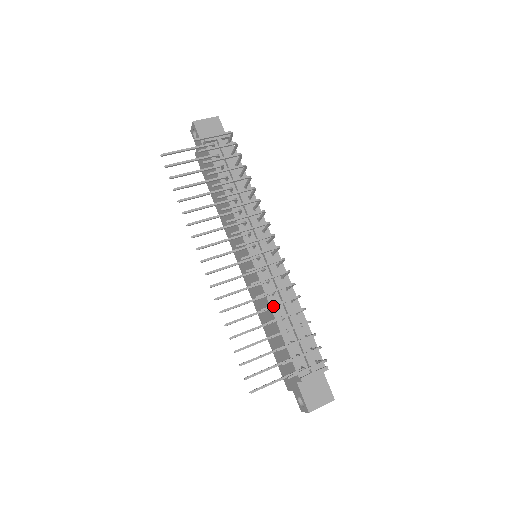
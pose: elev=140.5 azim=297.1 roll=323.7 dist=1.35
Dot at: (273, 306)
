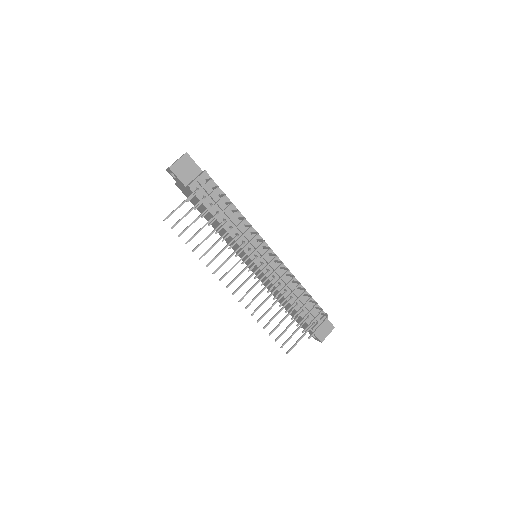
Dot at: occluded
